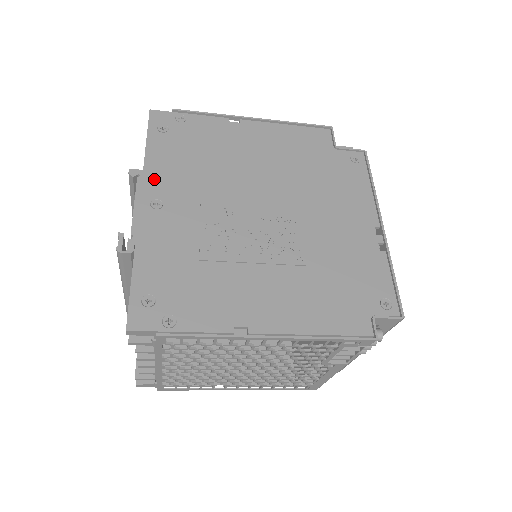
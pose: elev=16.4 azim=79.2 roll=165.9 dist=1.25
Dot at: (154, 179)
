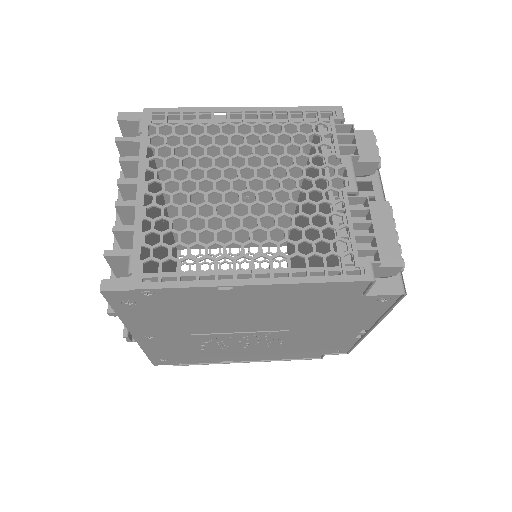
Dot at: (139, 329)
